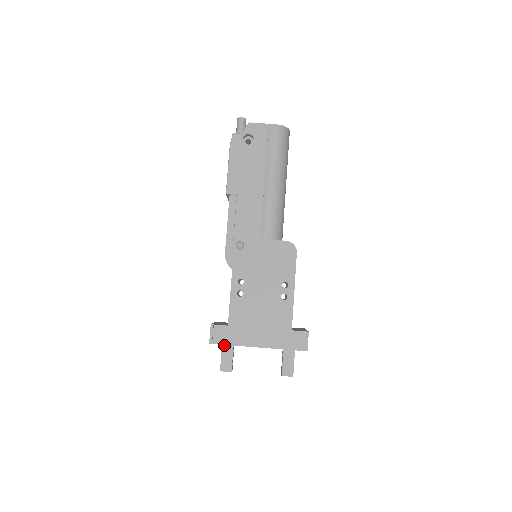
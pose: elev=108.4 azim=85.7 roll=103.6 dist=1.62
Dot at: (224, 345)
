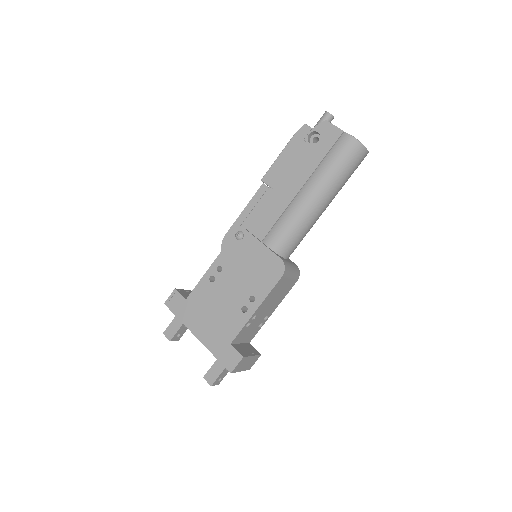
Dot at: occluded
